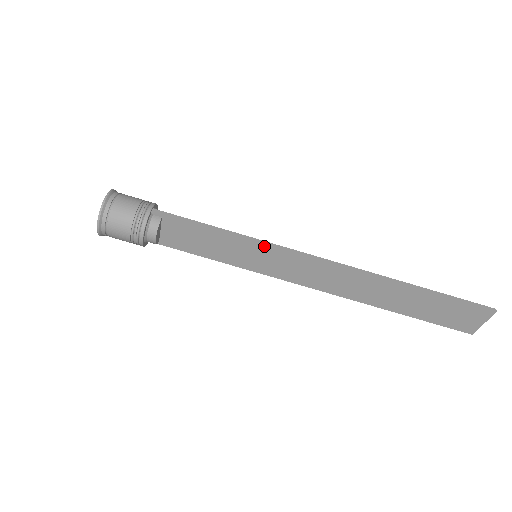
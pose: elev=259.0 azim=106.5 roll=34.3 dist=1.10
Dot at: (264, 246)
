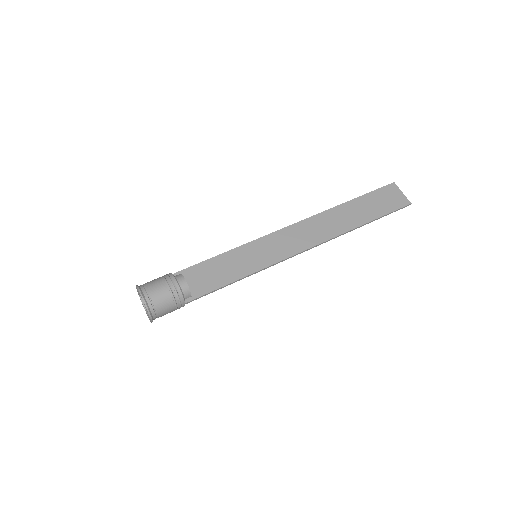
Dot at: (252, 244)
